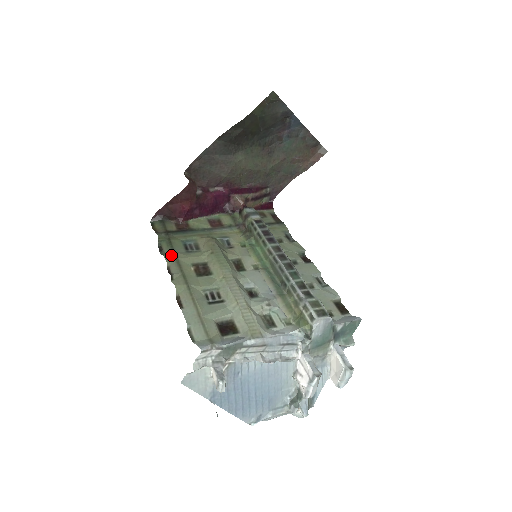
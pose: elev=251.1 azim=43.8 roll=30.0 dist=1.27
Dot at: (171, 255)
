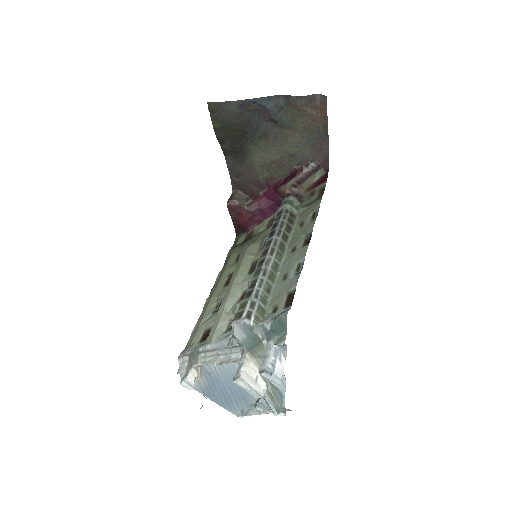
Dot at: (222, 270)
